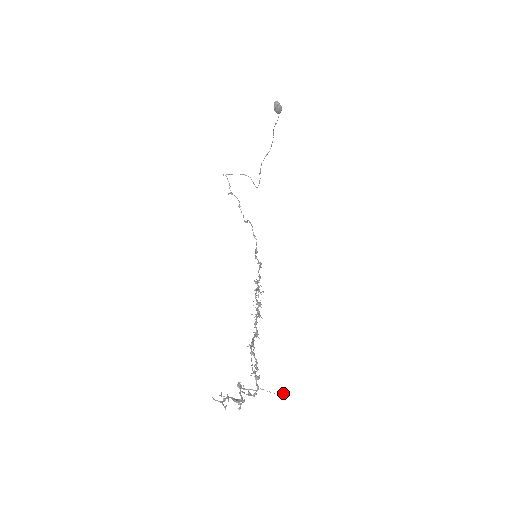
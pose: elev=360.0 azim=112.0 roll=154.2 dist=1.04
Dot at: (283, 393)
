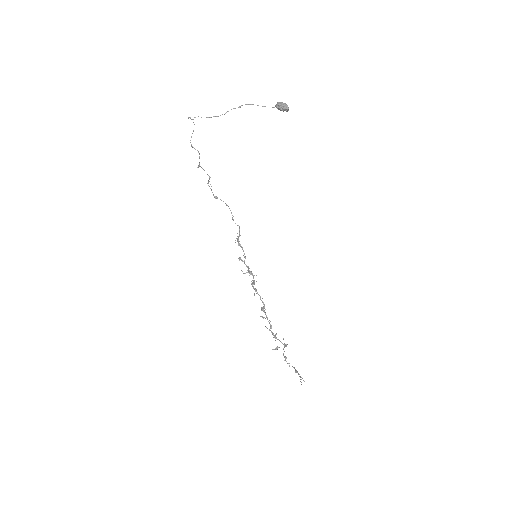
Dot at: occluded
